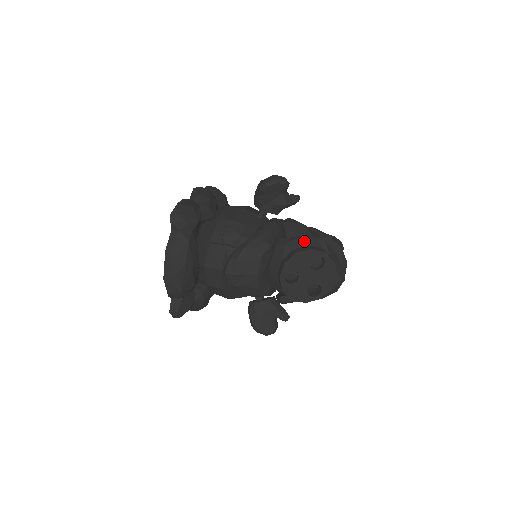
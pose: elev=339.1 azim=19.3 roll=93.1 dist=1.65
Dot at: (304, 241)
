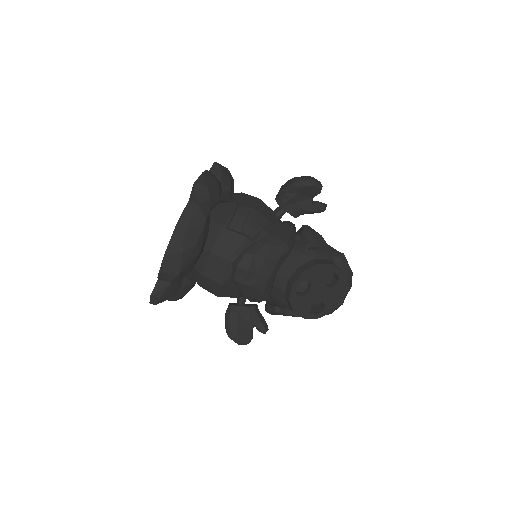
Dot at: (321, 254)
